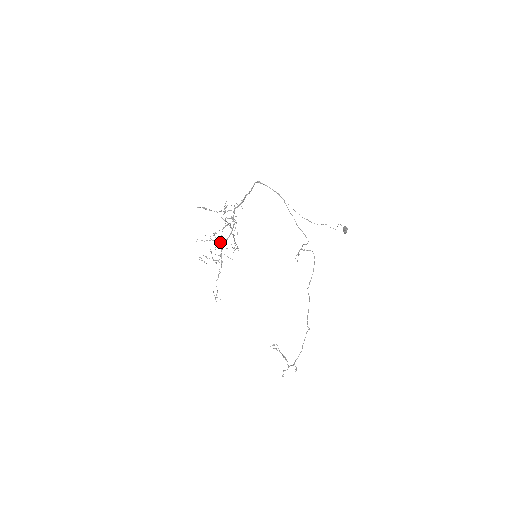
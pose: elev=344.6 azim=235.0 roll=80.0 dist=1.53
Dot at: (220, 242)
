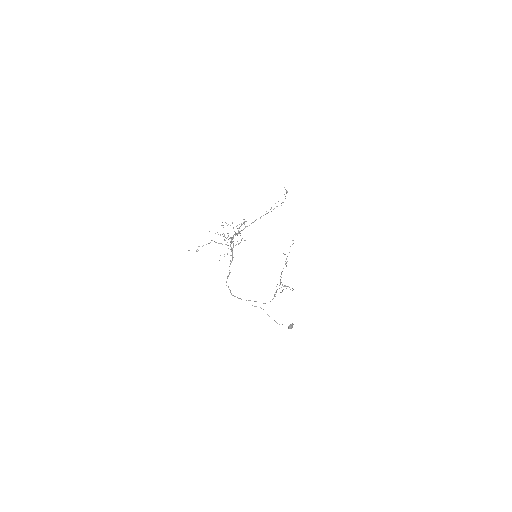
Dot at: occluded
